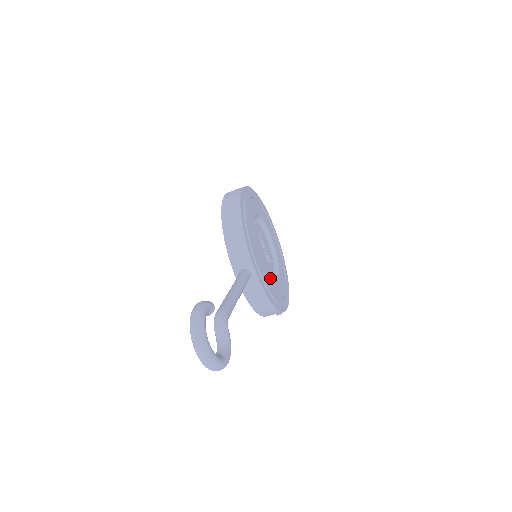
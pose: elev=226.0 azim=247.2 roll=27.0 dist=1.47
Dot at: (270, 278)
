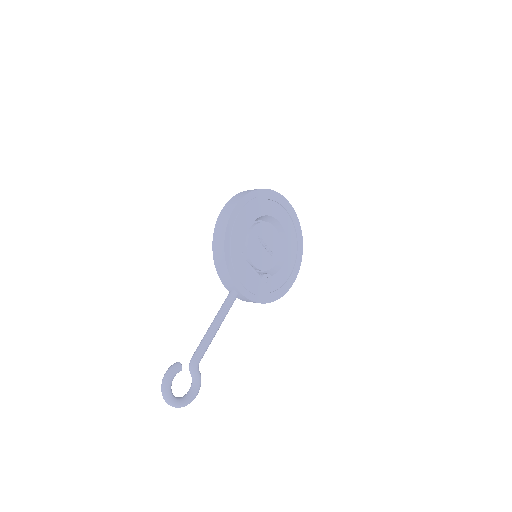
Dot at: (266, 277)
